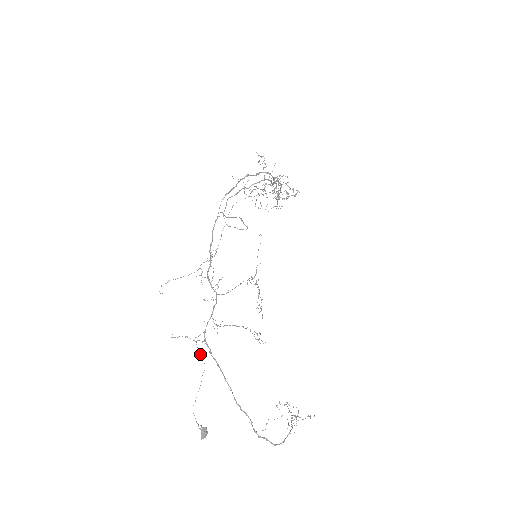
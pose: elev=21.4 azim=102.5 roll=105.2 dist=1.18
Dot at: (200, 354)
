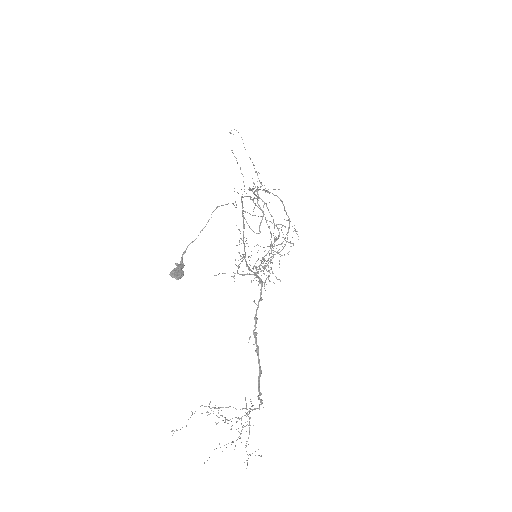
Dot at: occluded
